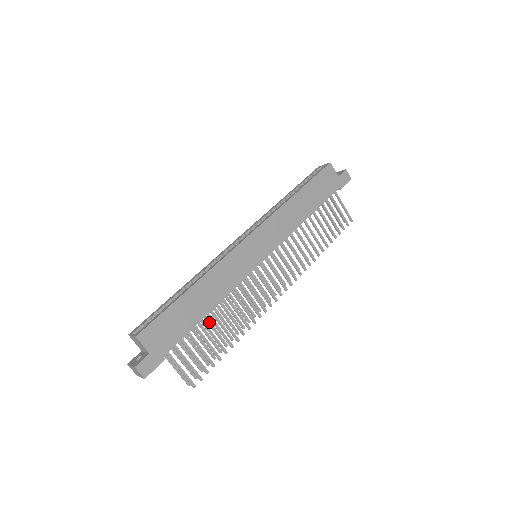
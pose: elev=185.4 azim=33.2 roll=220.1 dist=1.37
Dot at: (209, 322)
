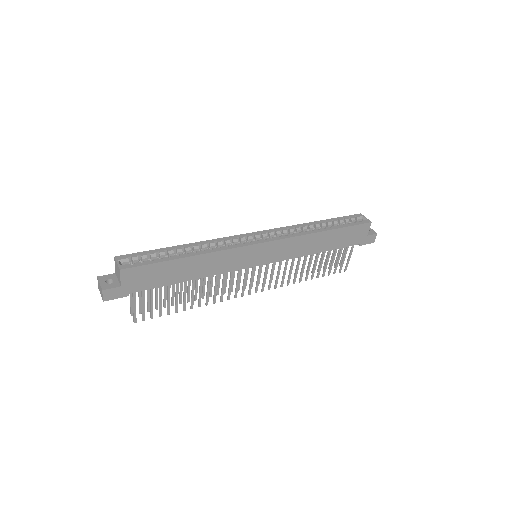
Dot at: occluded
